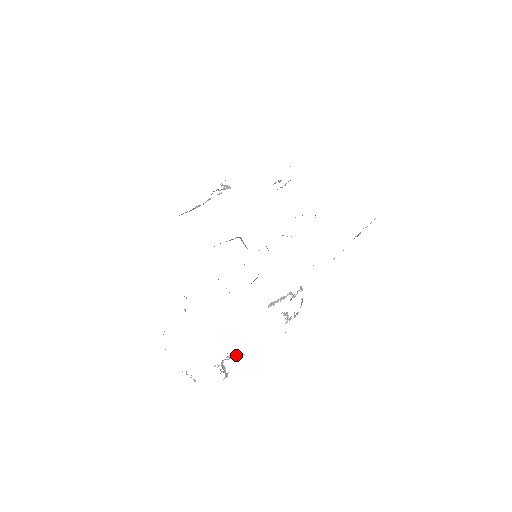
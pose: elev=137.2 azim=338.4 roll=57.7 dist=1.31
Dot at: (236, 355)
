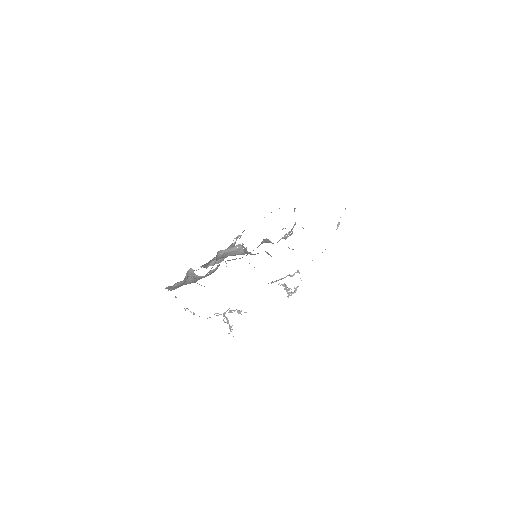
Dot at: (238, 311)
